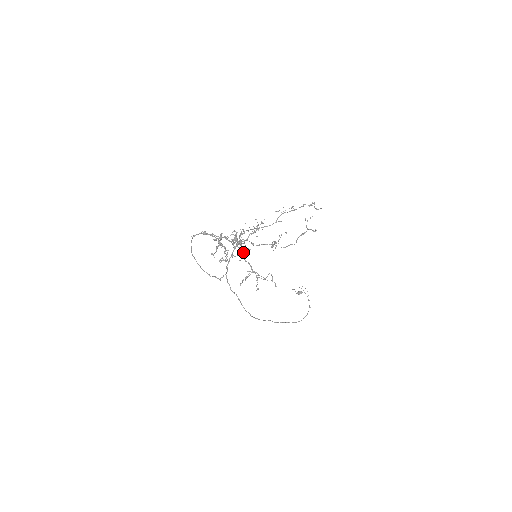
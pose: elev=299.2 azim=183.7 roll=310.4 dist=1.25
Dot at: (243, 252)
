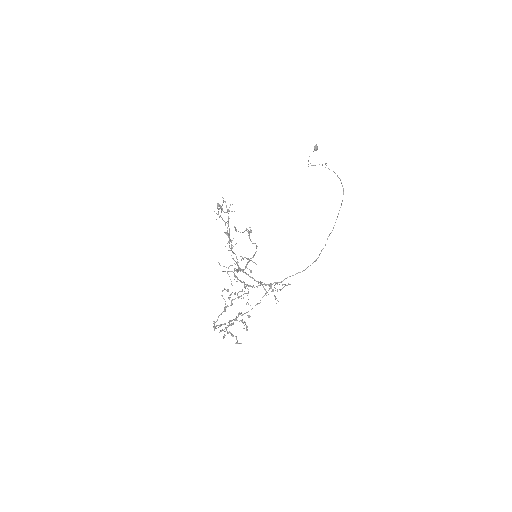
Dot at: occluded
